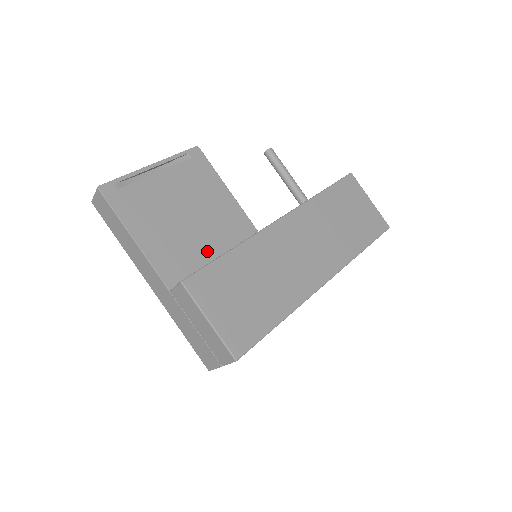
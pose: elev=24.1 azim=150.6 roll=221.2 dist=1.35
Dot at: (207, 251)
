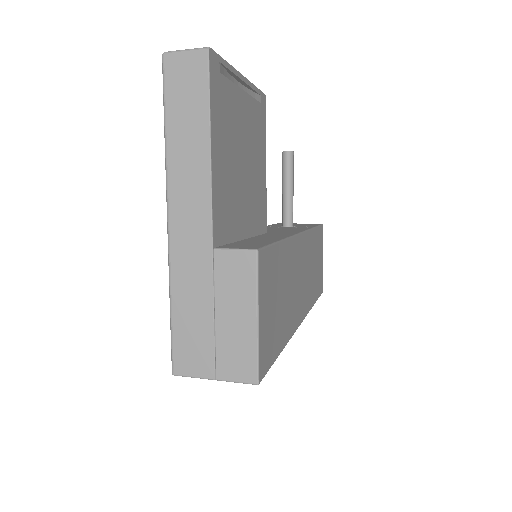
Dot at: (242, 222)
